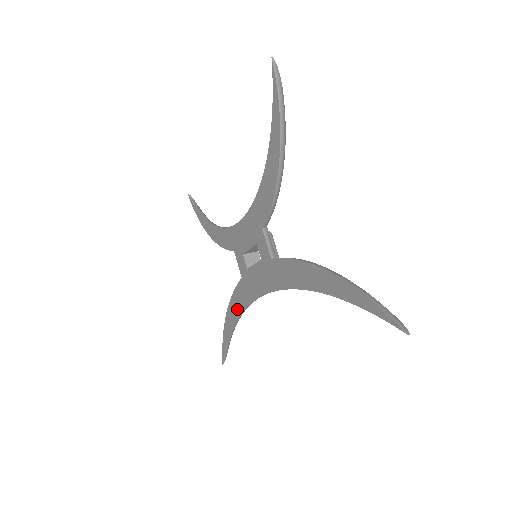
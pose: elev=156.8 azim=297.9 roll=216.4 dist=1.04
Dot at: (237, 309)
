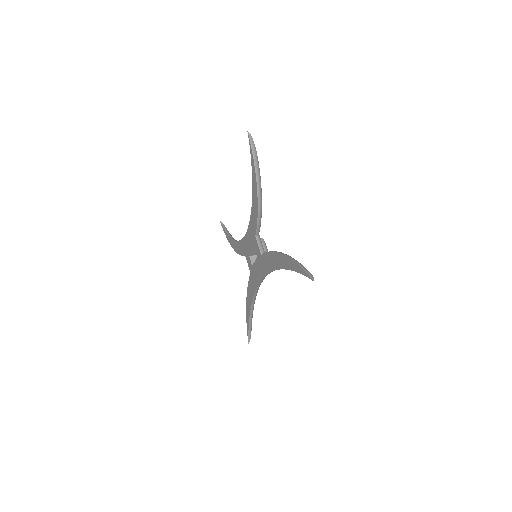
Dot at: (251, 297)
